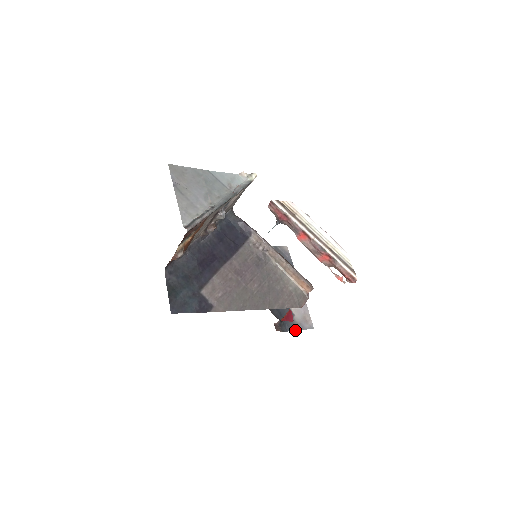
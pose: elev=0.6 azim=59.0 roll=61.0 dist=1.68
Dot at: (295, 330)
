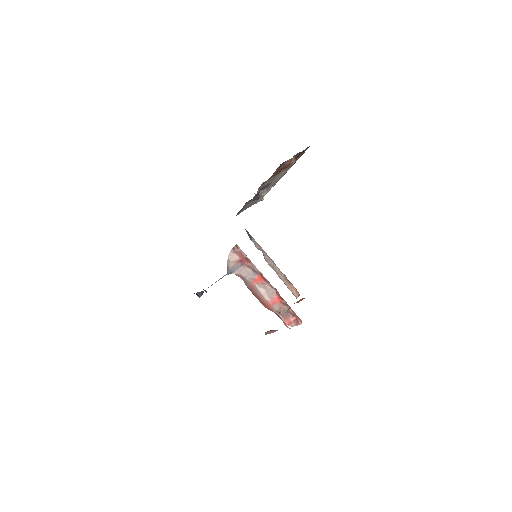
Dot at: occluded
